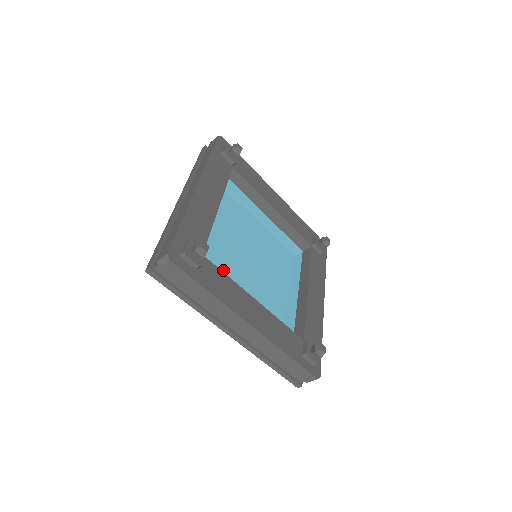
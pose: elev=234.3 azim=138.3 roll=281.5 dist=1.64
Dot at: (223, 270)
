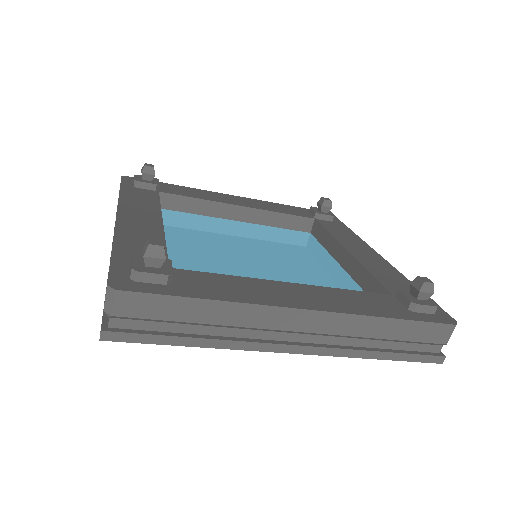
Dot at: occluded
